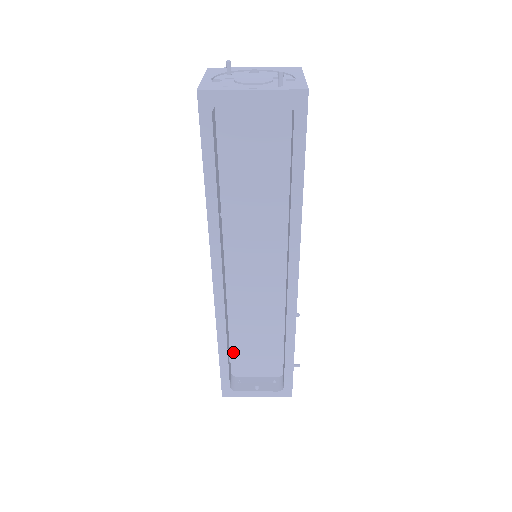
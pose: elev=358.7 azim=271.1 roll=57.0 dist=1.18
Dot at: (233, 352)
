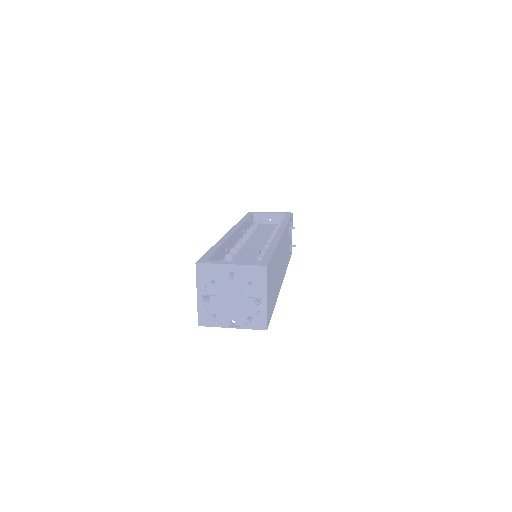
Dot at: occluded
